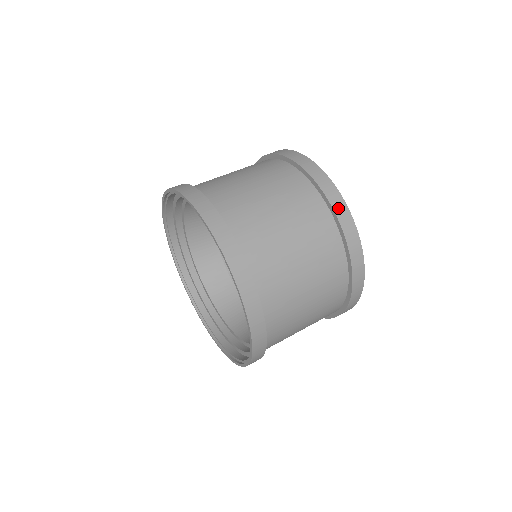
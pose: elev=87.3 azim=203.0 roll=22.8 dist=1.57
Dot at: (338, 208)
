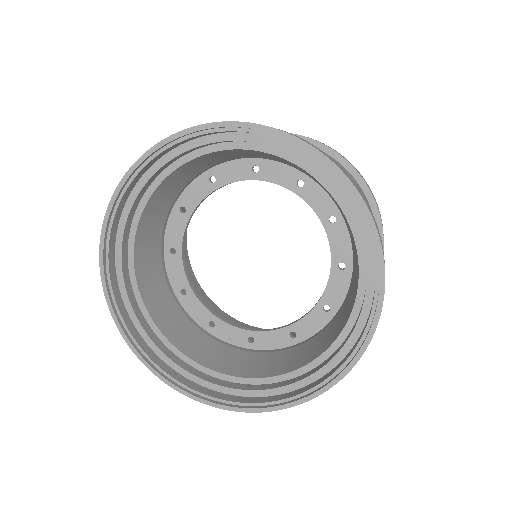
Dot at: occluded
